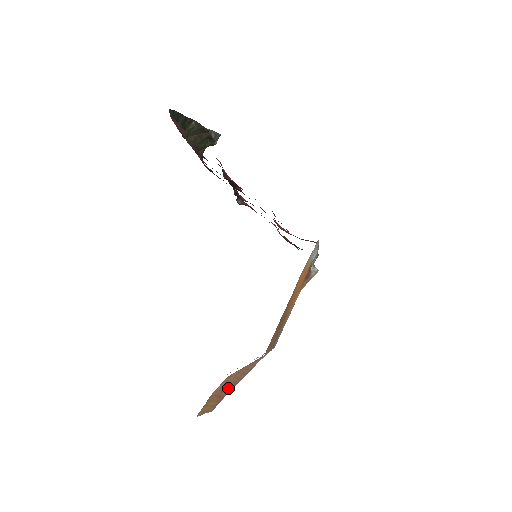
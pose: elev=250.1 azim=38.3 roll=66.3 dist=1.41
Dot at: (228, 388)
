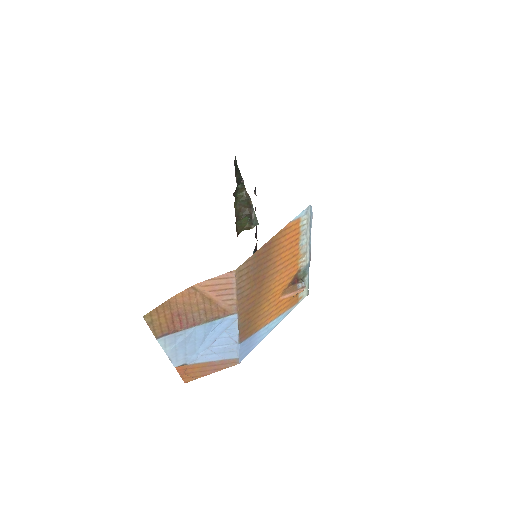
Dot at: (185, 320)
